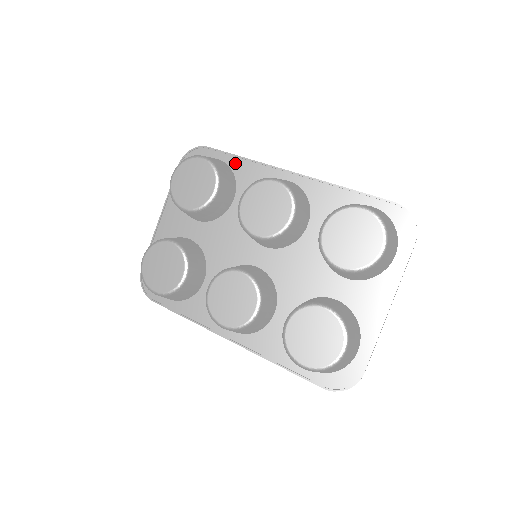
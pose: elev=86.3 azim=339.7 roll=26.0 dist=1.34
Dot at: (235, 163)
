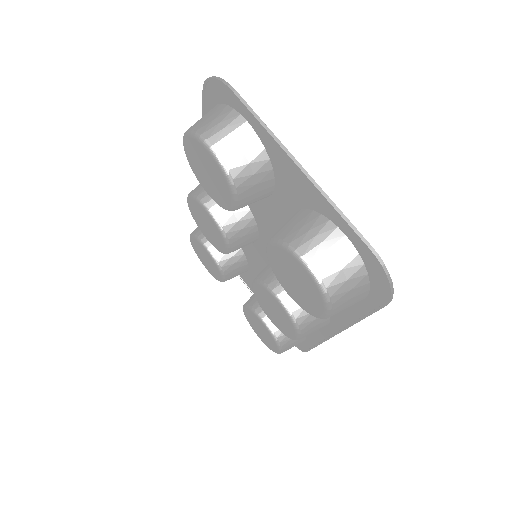
Dot at: occluded
